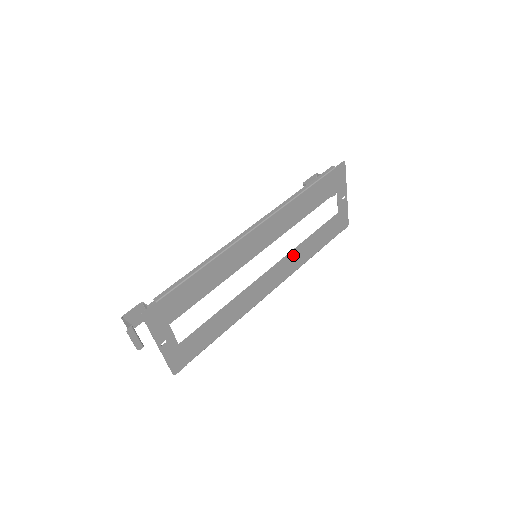
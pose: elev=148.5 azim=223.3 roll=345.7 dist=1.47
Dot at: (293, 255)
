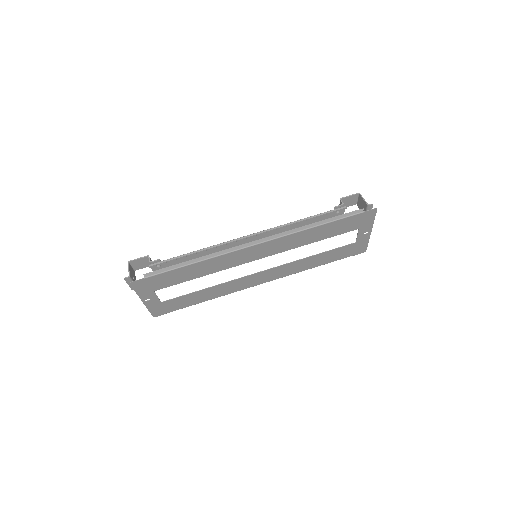
Dot at: (292, 265)
